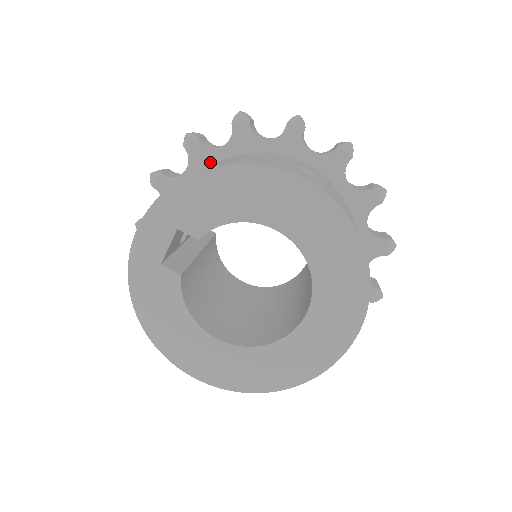
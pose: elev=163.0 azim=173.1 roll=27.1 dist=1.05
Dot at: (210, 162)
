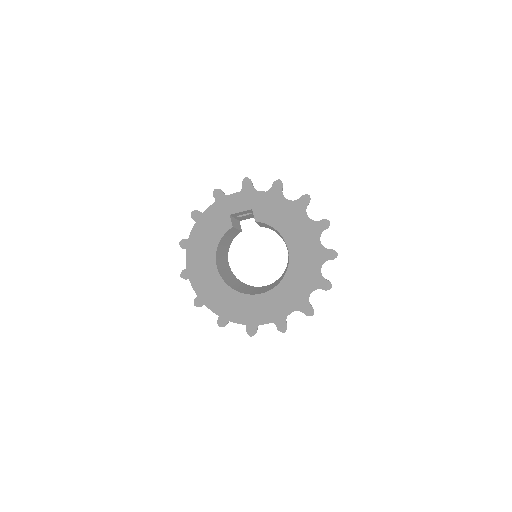
Dot at: occluded
